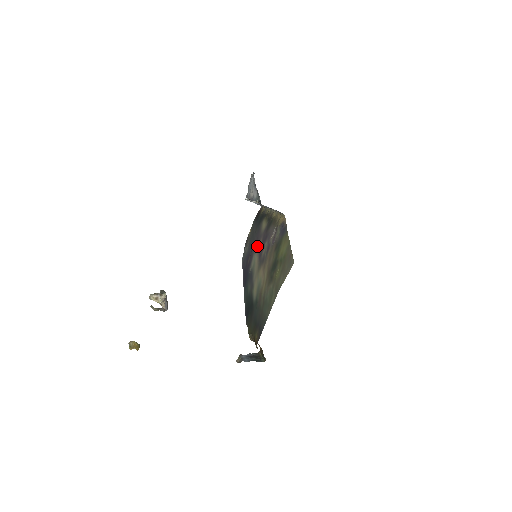
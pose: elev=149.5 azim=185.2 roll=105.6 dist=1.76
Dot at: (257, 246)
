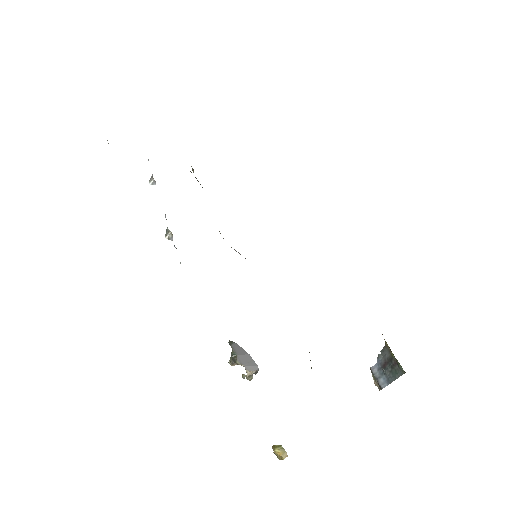
Dot at: occluded
